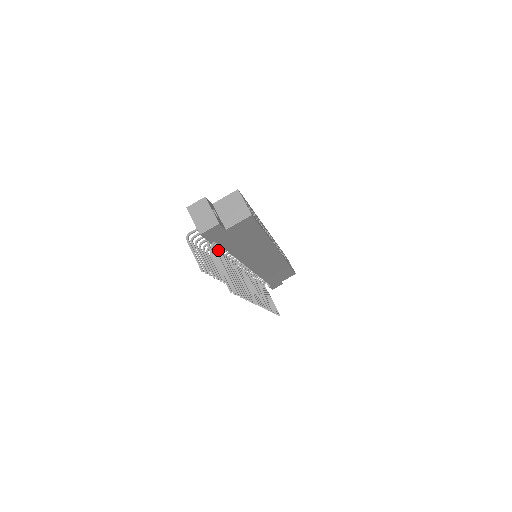
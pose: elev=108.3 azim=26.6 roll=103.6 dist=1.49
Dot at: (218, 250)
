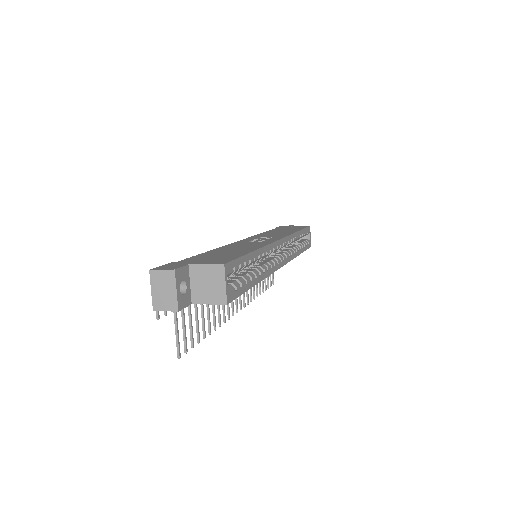
Dot at: occluded
